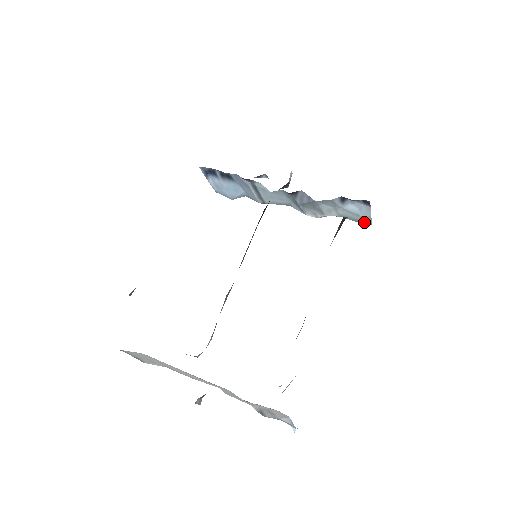
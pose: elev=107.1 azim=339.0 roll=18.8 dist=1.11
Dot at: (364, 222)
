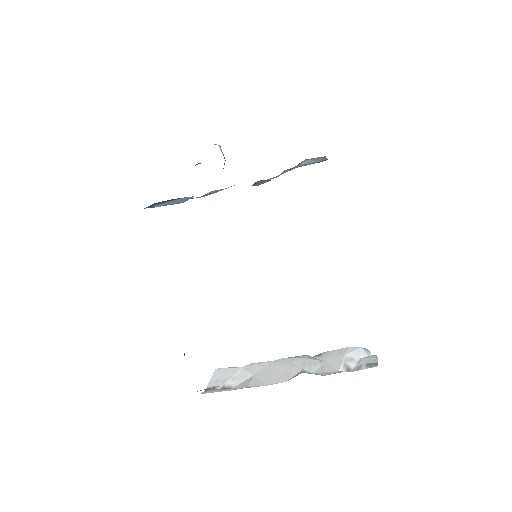
Dot at: occluded
